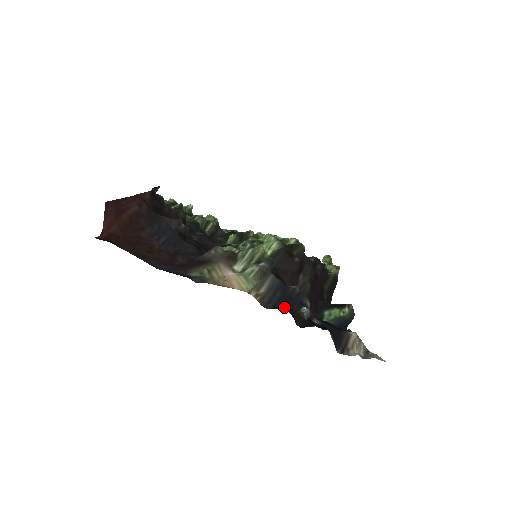
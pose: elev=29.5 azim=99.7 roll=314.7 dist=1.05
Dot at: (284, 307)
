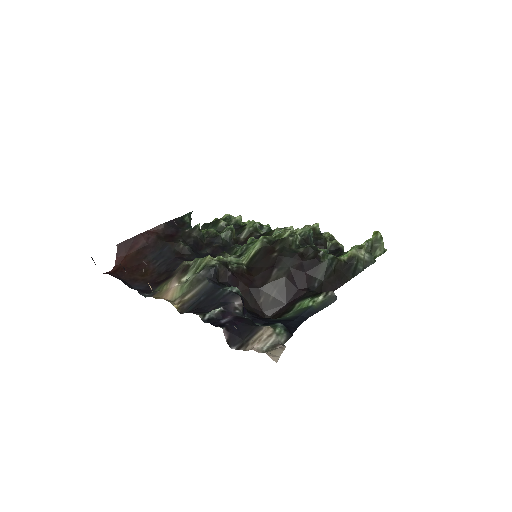
Dot at: (196, 310)
